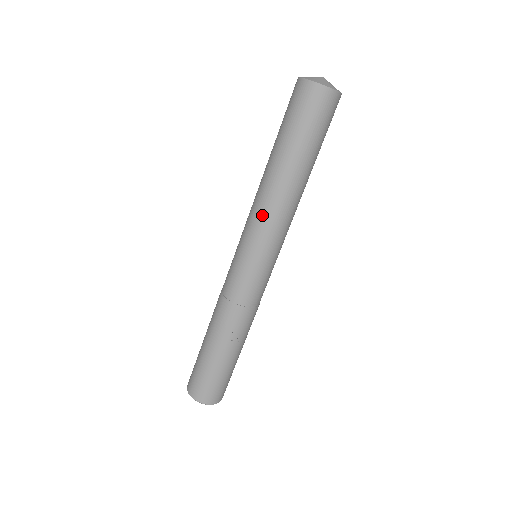
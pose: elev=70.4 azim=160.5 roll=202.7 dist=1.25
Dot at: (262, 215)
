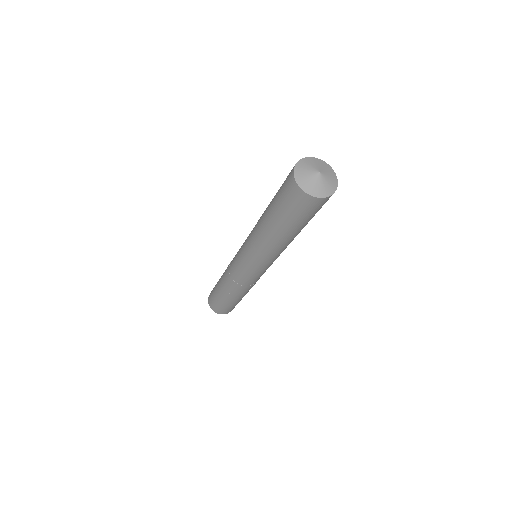
Dot at: (251, 241)
